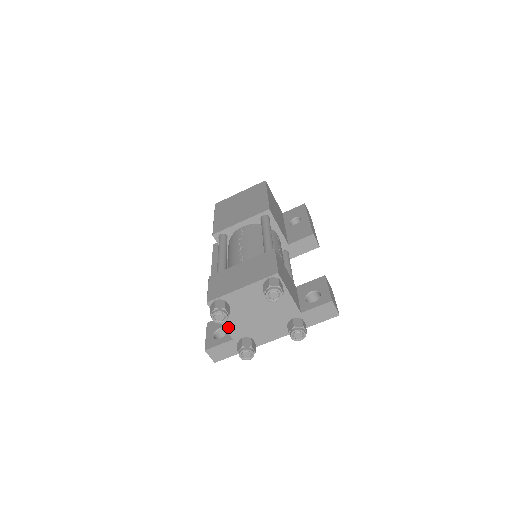
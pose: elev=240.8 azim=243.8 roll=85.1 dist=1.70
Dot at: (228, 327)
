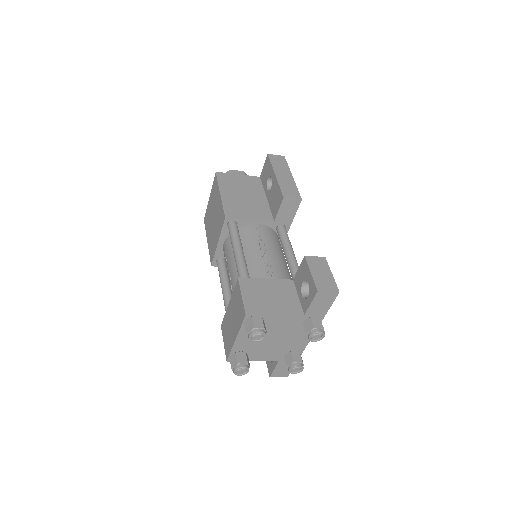
Dot at: (264, 359)
